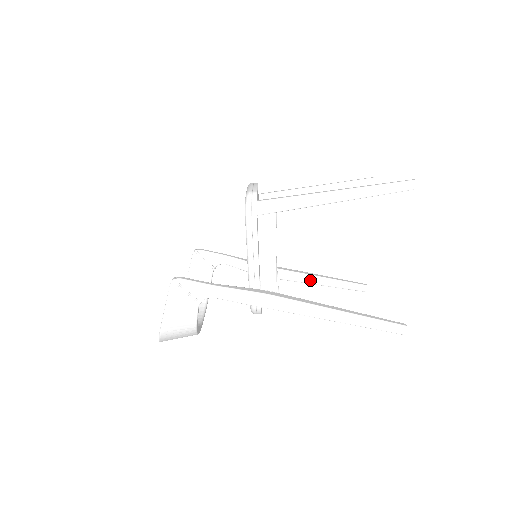
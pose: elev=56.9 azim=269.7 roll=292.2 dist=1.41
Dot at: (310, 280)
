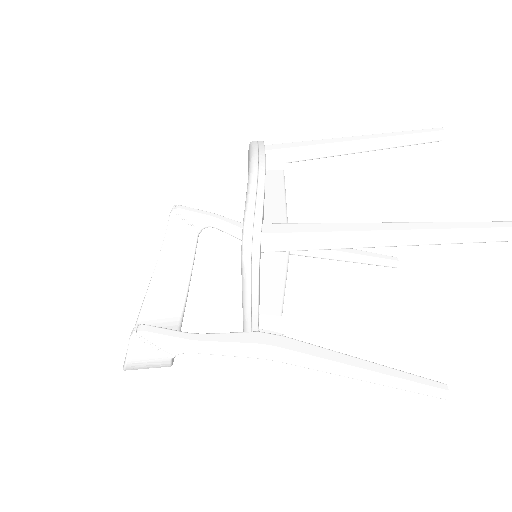
Dot at: (326, 256)
